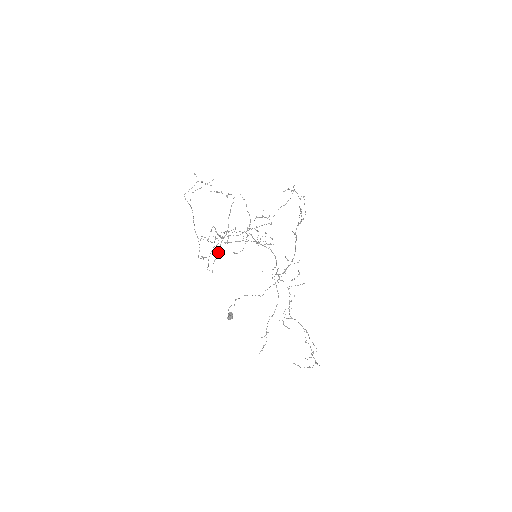
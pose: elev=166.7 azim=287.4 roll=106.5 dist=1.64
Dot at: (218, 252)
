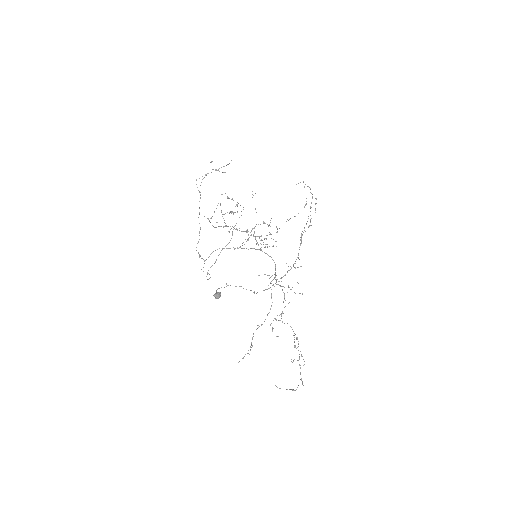
Dot at: (216, 260)
